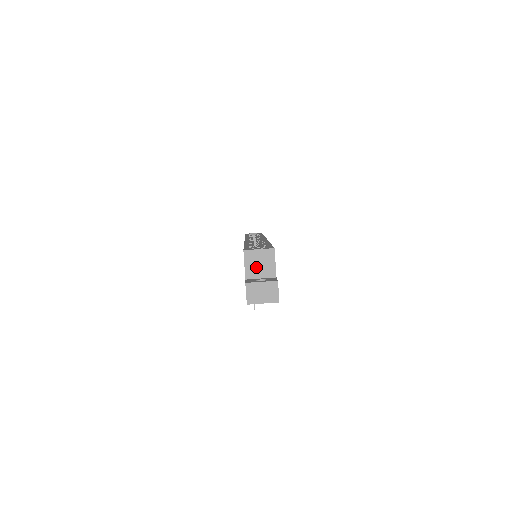
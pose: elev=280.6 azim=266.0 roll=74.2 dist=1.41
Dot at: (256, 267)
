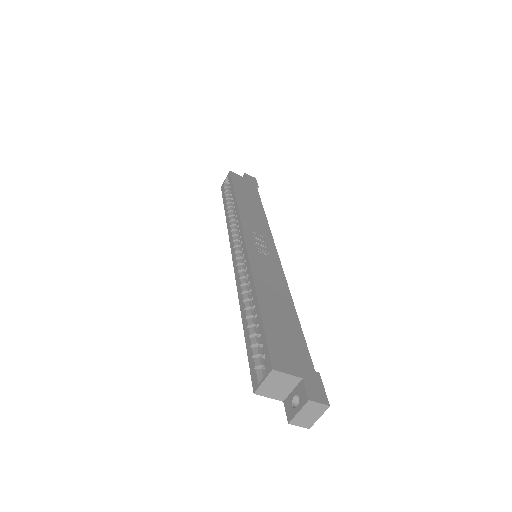
Dot at: (278, 390)
